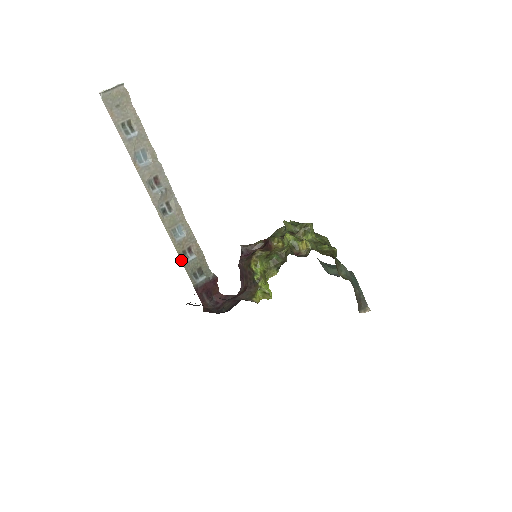
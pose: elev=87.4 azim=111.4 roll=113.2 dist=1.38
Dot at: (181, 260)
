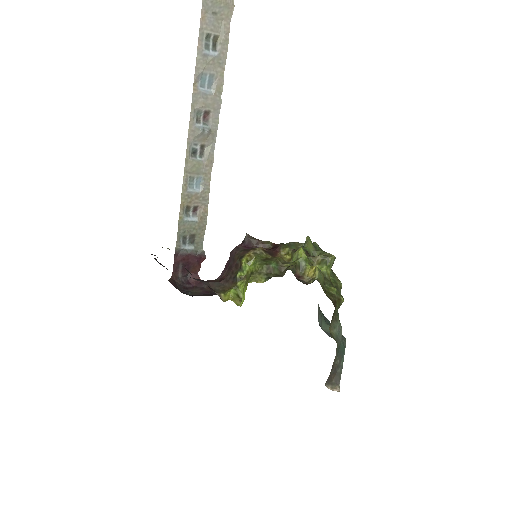
Dot at: (180, 213)
